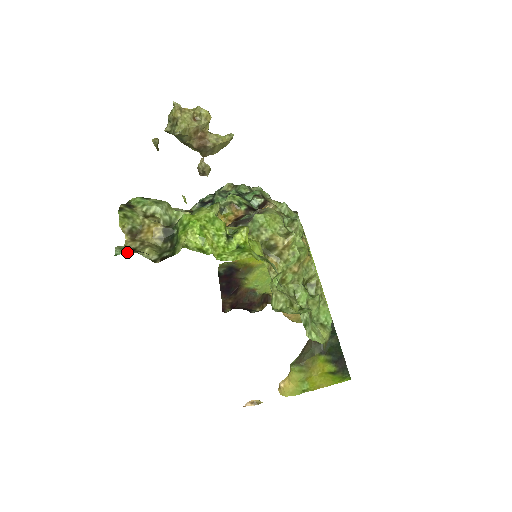
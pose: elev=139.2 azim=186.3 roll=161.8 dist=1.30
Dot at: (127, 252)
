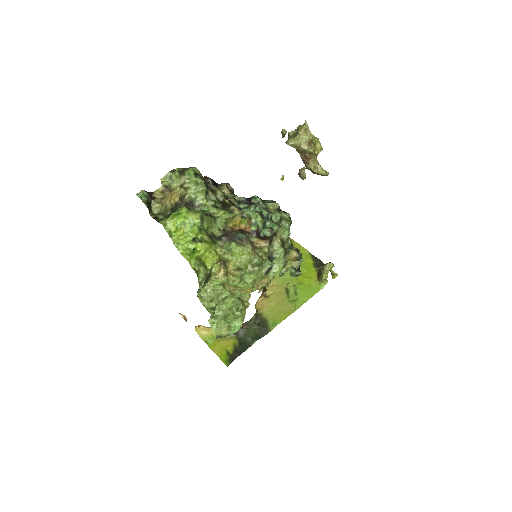
Dot at: (142, 198)
